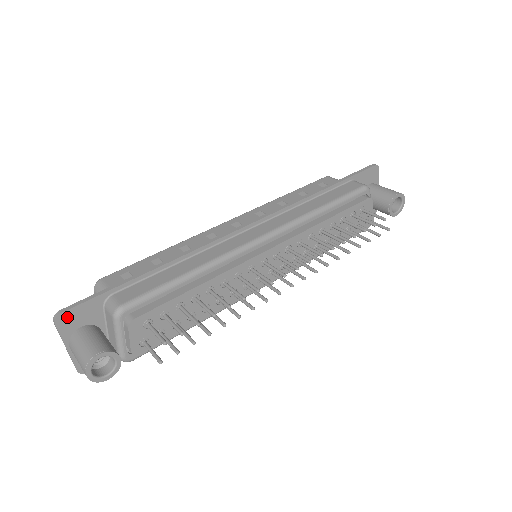
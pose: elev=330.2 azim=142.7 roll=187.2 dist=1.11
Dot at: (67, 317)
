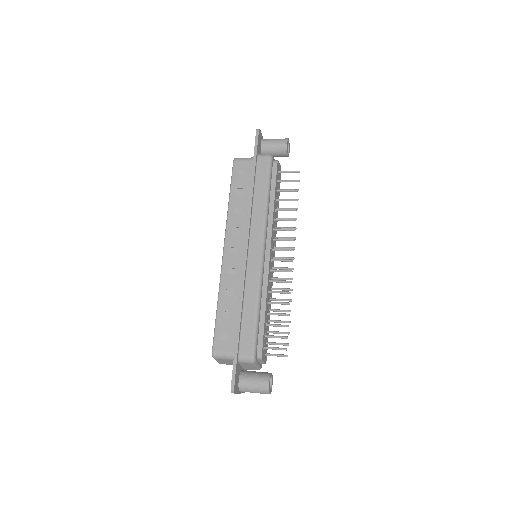
Dot at: (235, 385)
